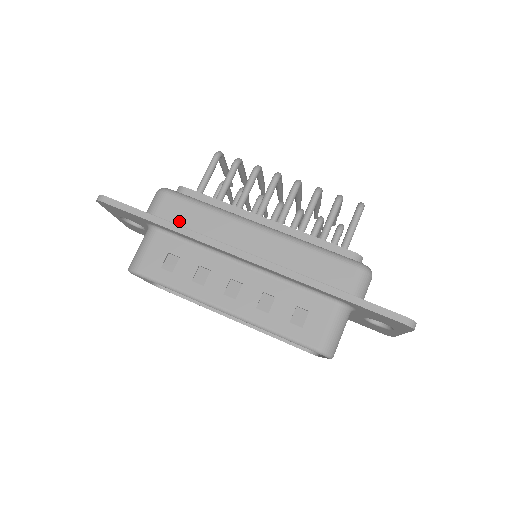
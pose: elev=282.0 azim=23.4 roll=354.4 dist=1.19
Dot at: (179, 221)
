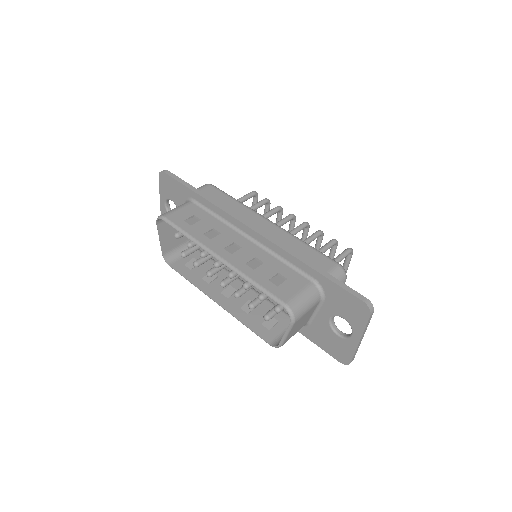
Dot at: occluded
